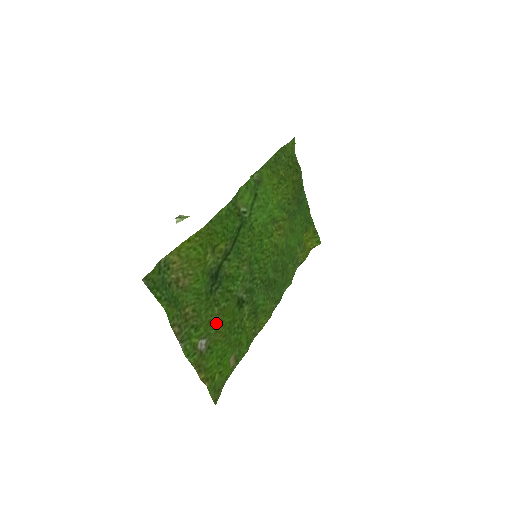
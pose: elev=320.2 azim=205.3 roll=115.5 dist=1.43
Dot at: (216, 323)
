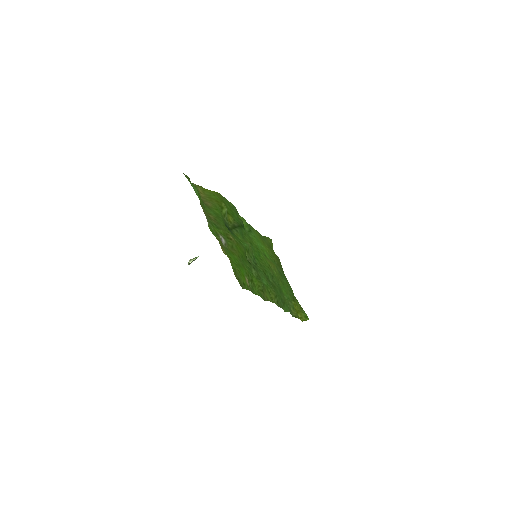
Dot at: (232, 240)
